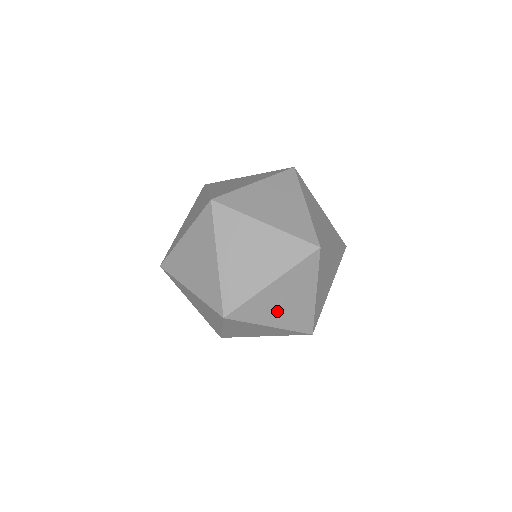
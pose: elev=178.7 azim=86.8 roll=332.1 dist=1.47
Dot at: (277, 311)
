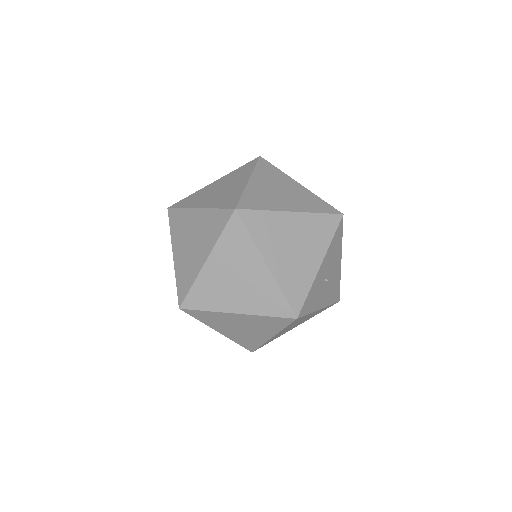
Dot at: (323, 291)
